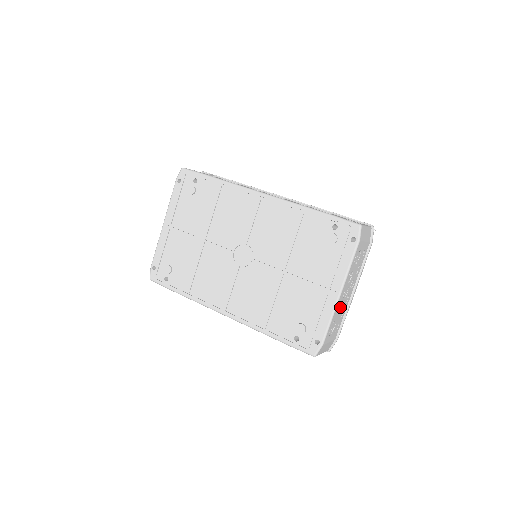
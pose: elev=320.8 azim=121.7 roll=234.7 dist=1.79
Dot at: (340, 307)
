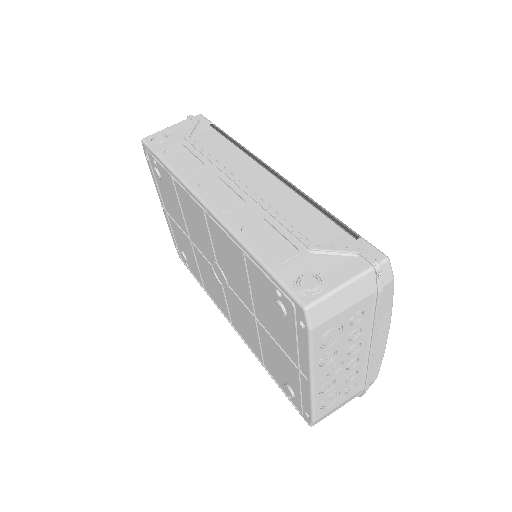
Dot at: (335, 380)
